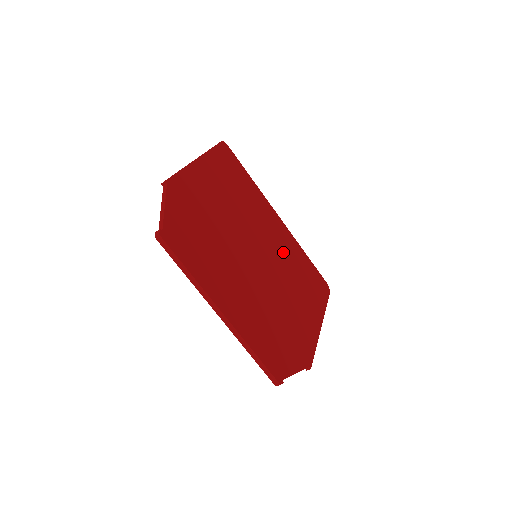
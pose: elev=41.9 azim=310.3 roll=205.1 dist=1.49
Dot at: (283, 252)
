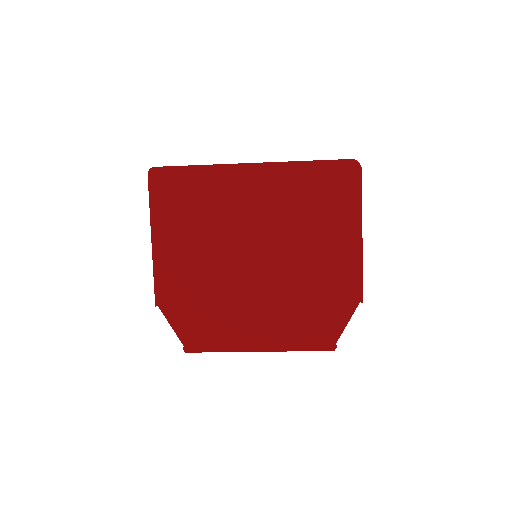
Dot at: (278, 208)
